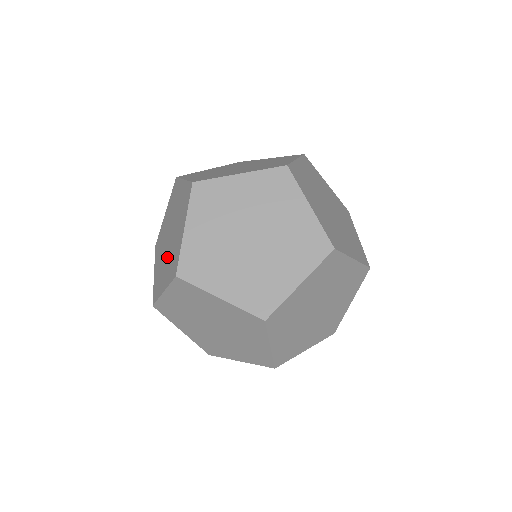
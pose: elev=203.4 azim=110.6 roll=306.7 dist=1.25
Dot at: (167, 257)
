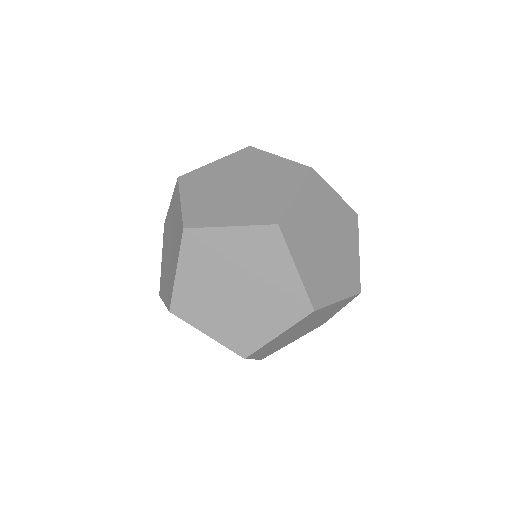
Dot at: (226, 309)
